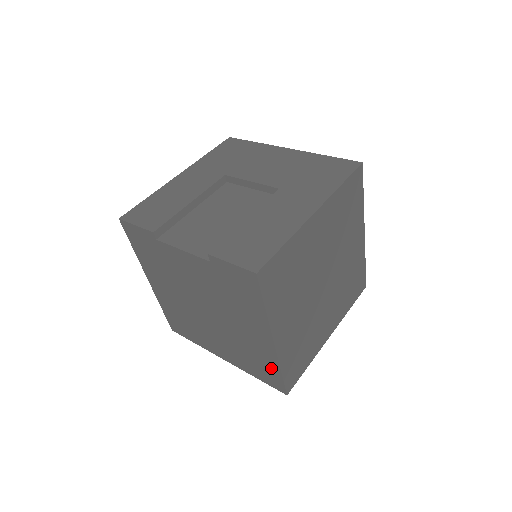
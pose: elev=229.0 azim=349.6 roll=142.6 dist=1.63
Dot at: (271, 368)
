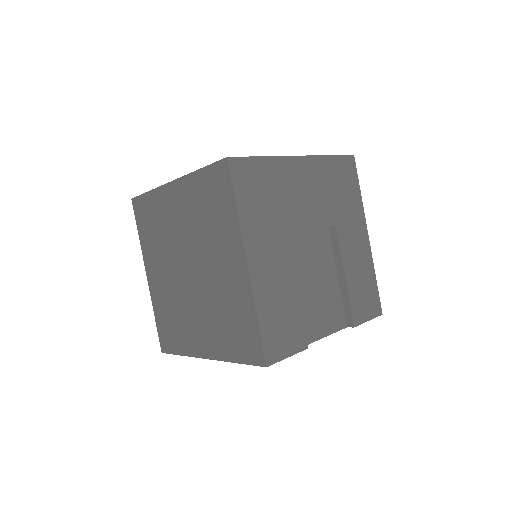
Dot at: occluded
